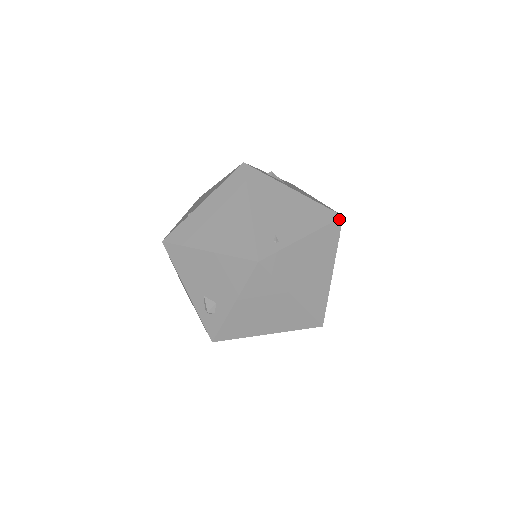
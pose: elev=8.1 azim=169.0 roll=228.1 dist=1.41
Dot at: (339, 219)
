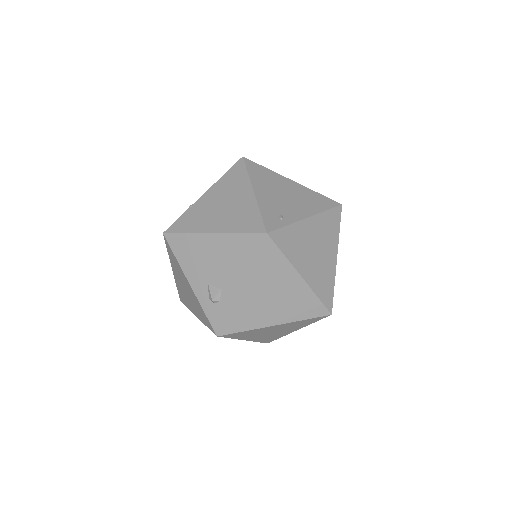
Dot at: (338, 206)
